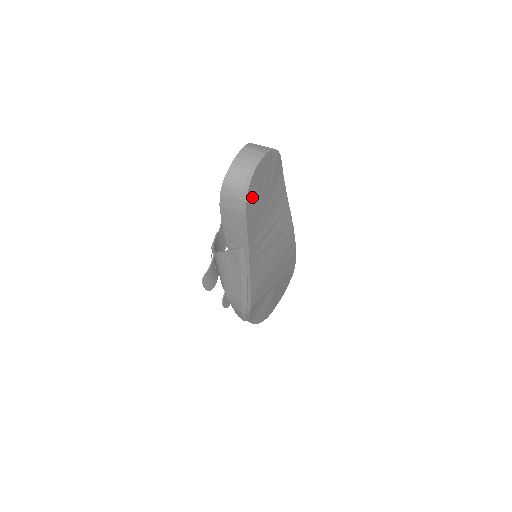
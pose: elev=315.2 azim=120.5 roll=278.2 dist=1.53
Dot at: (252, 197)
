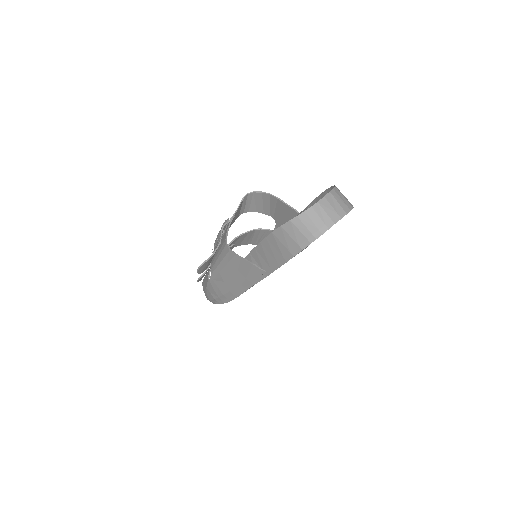
Dot at: occluded
